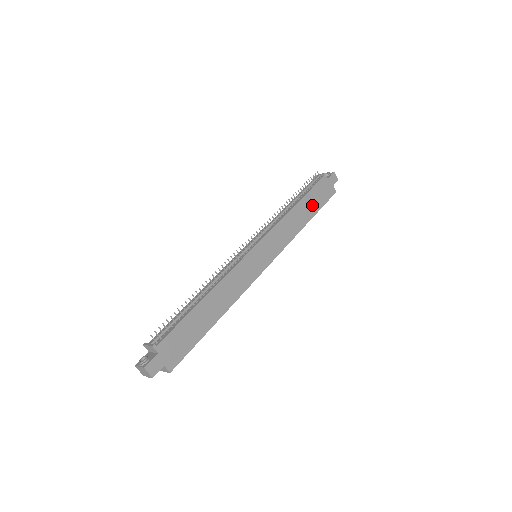
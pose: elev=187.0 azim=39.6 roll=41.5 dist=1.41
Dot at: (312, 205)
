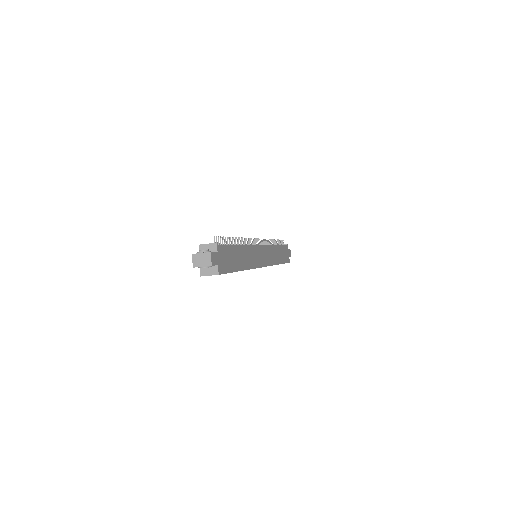
Dot at: (282, 256)
